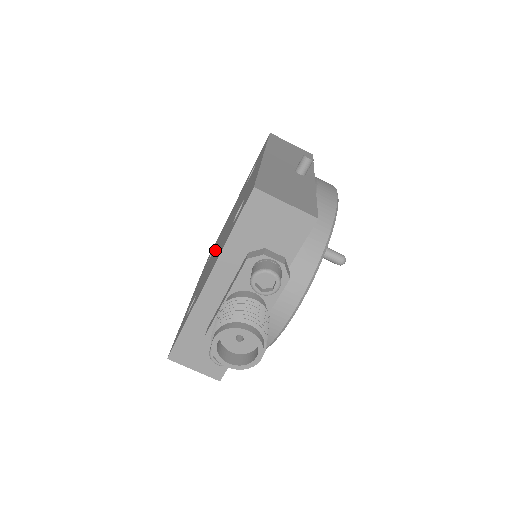
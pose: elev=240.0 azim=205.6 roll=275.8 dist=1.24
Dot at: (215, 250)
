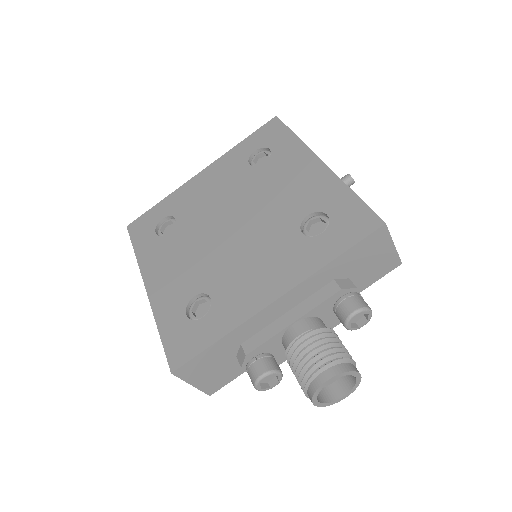
Dot at: (210, 236)
